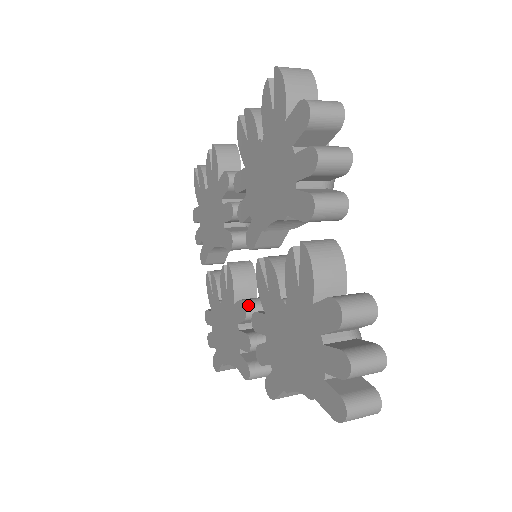
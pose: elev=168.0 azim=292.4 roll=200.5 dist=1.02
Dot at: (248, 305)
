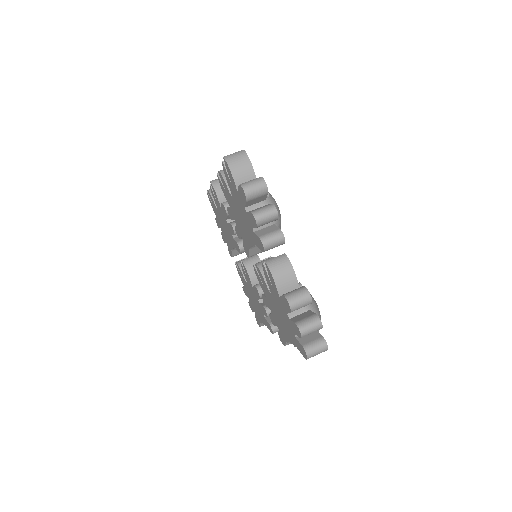
Dot at: (259, 289)
